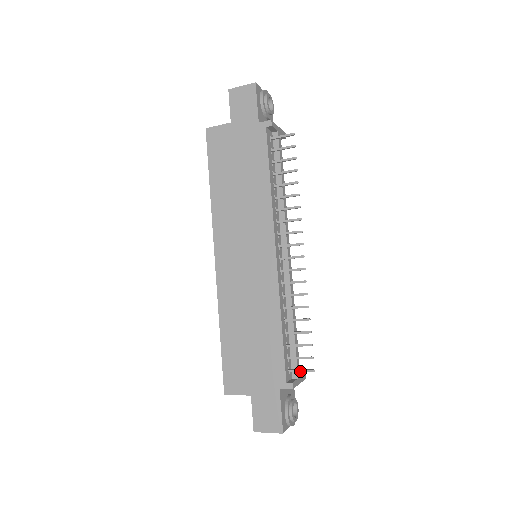
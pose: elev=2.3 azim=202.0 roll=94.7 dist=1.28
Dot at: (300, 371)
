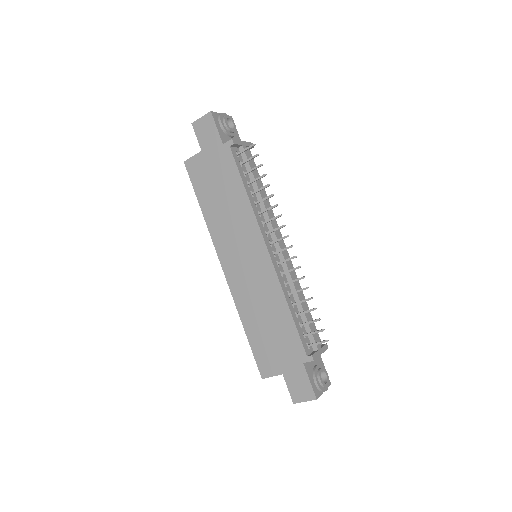
Dot at: (317, 344)
